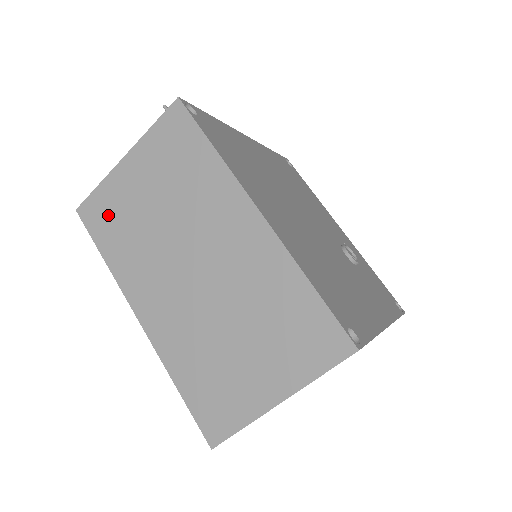
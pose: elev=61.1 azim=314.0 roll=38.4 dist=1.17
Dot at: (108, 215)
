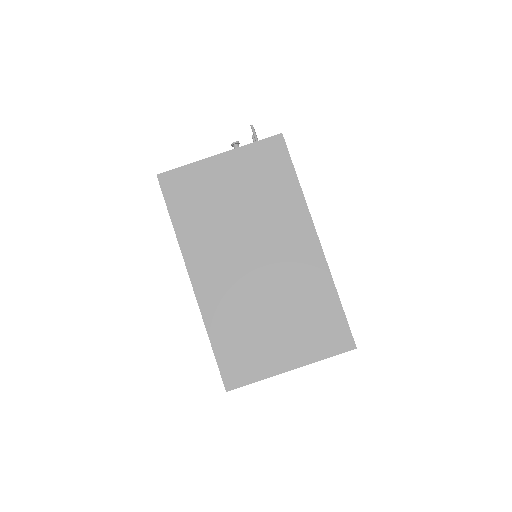
Dot at: (189, 192)
